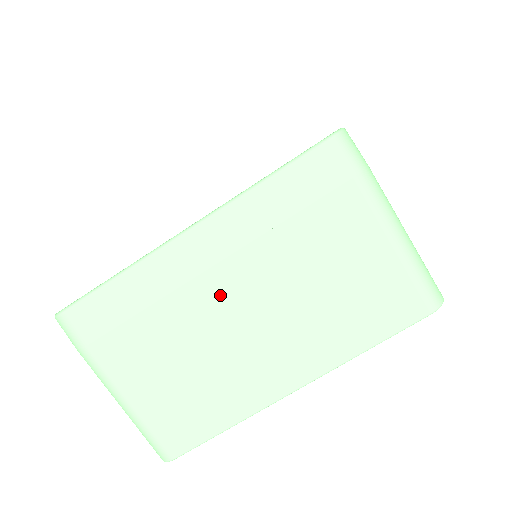
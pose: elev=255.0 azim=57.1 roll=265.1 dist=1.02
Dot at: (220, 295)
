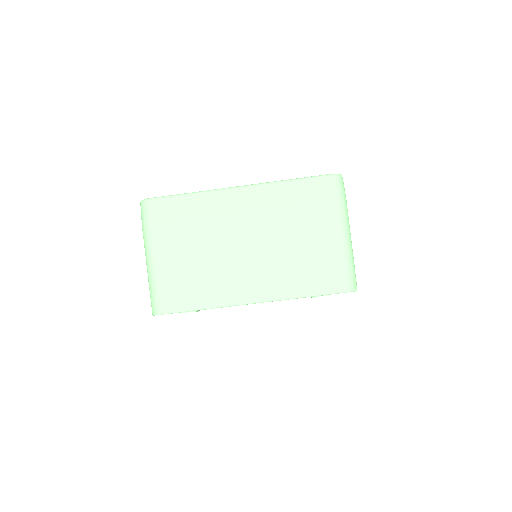
Dot at: (238, 229)
